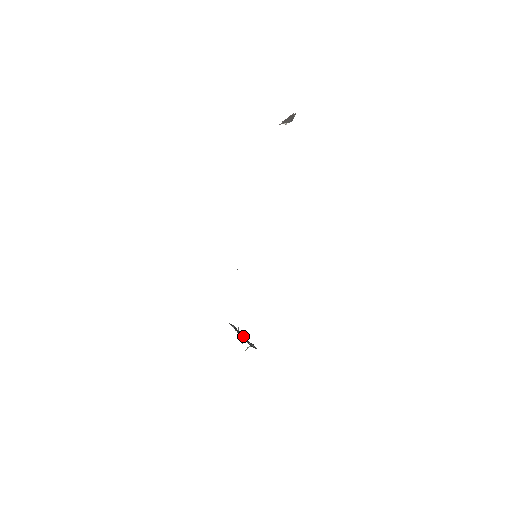
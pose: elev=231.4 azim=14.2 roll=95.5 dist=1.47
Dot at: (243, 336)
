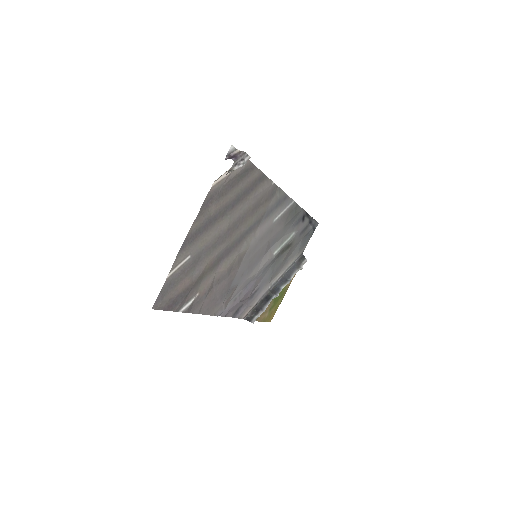
Dot at: (273, 294)
